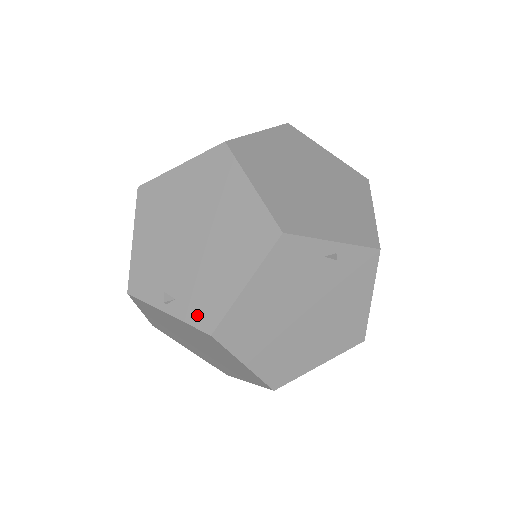
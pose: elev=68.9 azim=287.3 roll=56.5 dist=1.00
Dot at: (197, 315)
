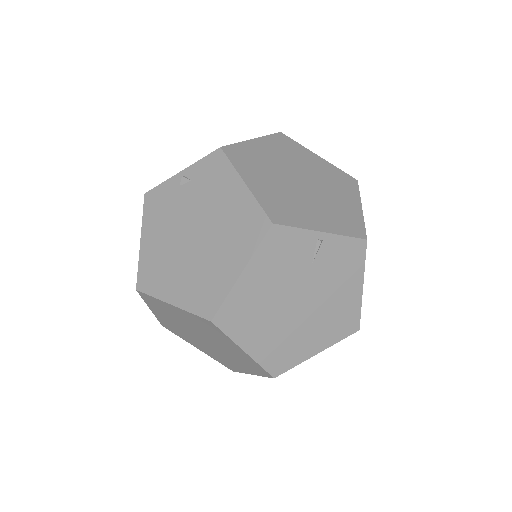
Dot at: occluded
